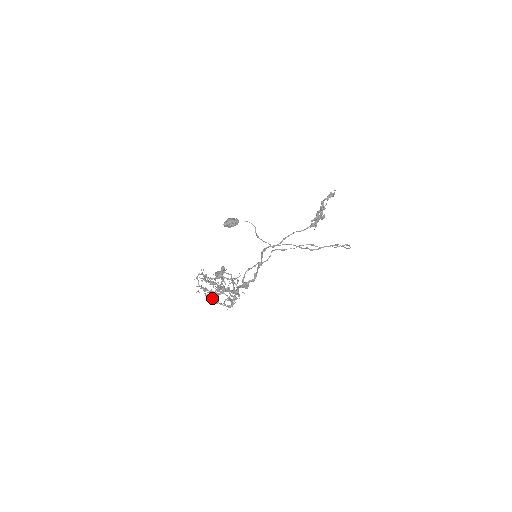
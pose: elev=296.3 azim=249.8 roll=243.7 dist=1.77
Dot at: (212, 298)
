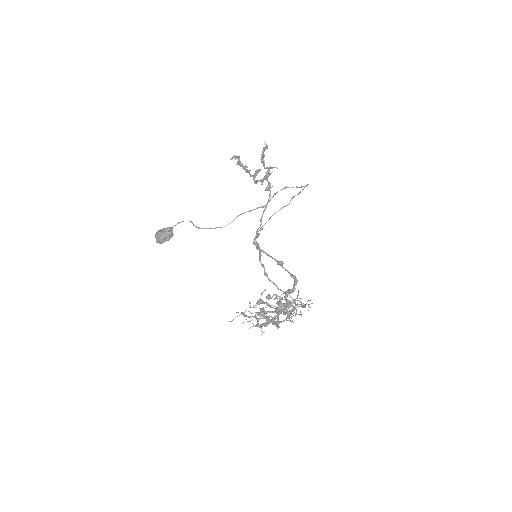
Dot at: occluded
